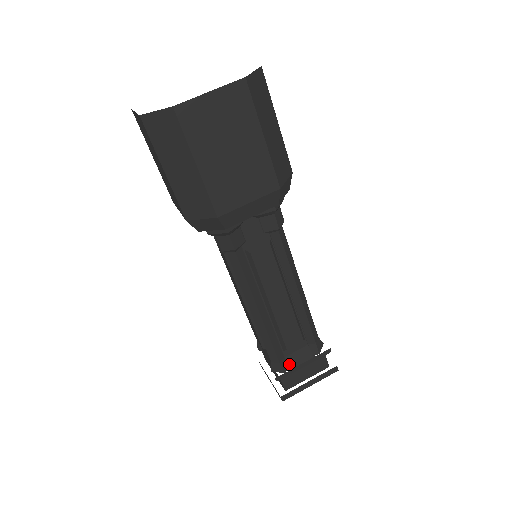
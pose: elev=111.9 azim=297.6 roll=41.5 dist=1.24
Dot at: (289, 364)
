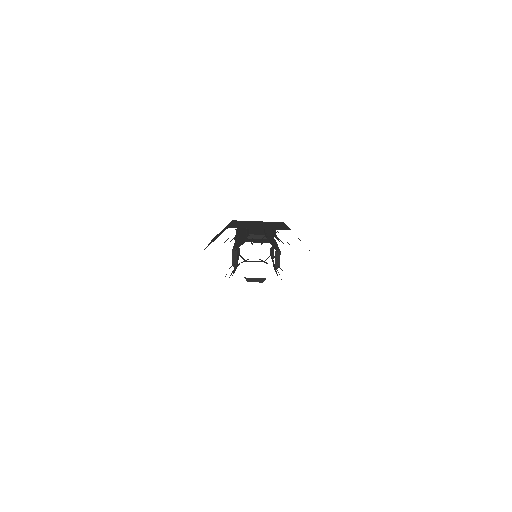
Dot at: (247, 261)
